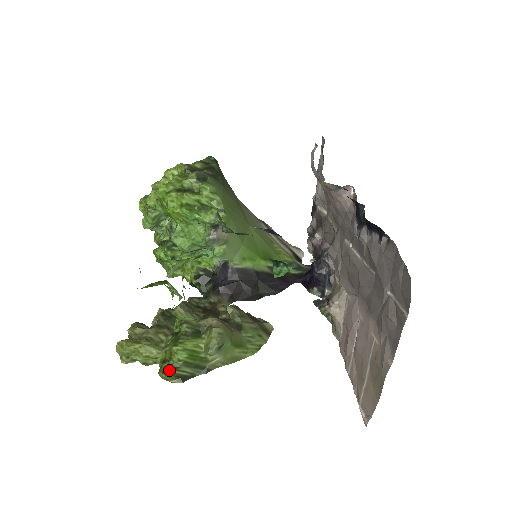
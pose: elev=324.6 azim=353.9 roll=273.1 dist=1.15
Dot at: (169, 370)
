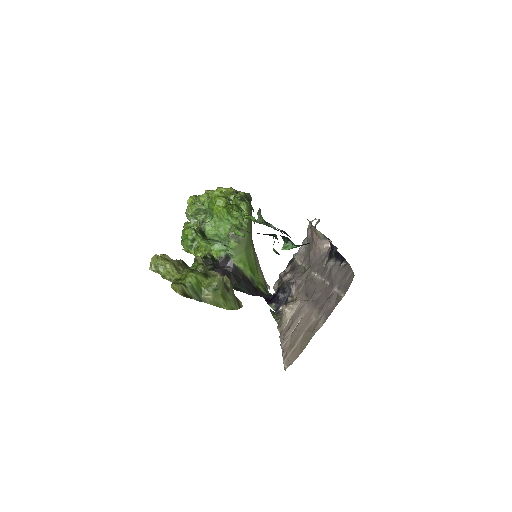
Dot at: (181, 284)
